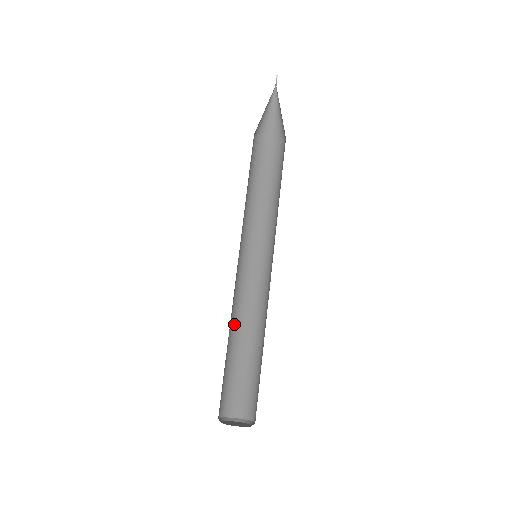
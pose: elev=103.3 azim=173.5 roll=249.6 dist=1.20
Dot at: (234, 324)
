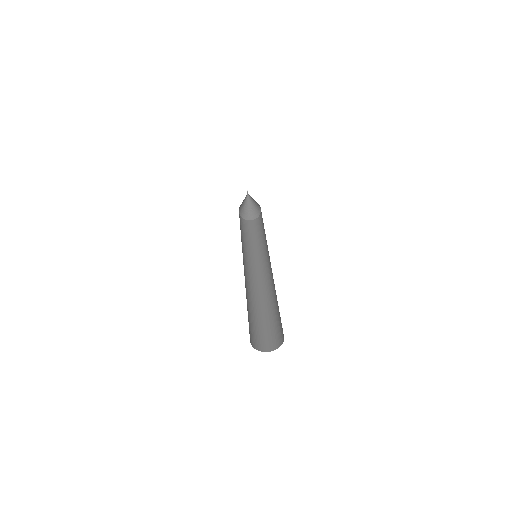
Dot at: (255, 299)
